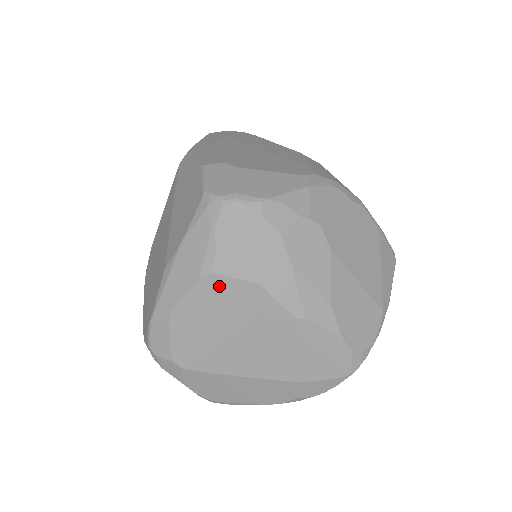
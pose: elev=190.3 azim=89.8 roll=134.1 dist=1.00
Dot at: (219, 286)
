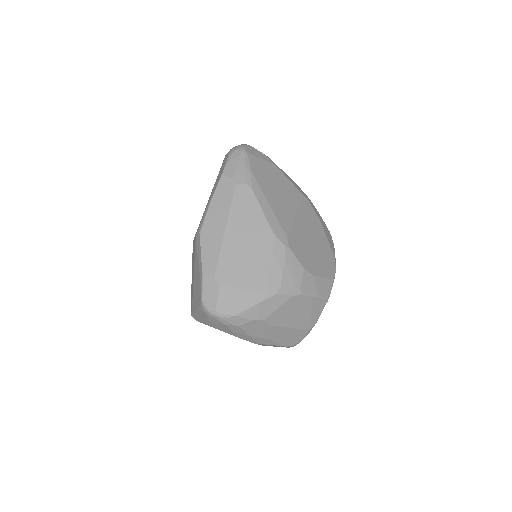
Dot at: occluded
